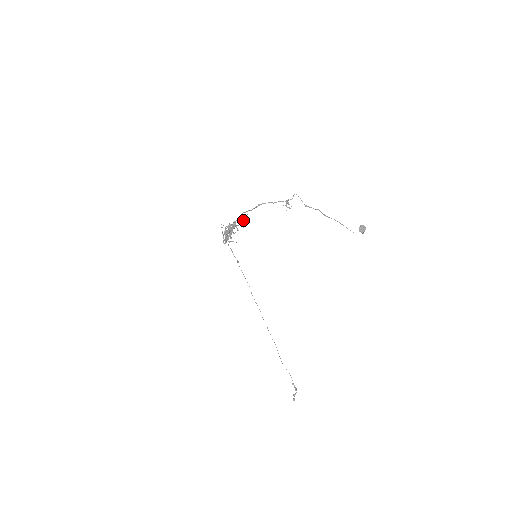
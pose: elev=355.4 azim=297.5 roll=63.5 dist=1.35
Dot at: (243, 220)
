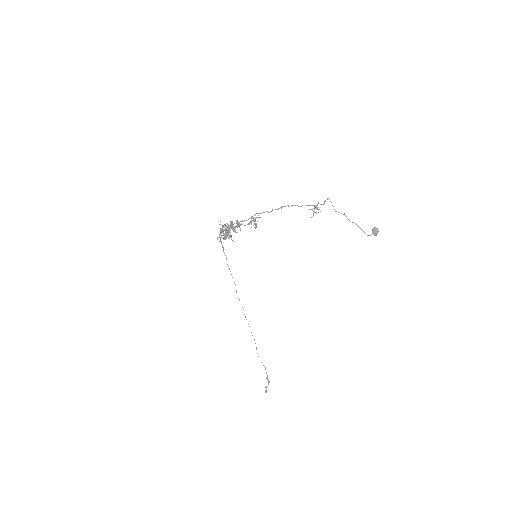
Dot at: (255, 221)
